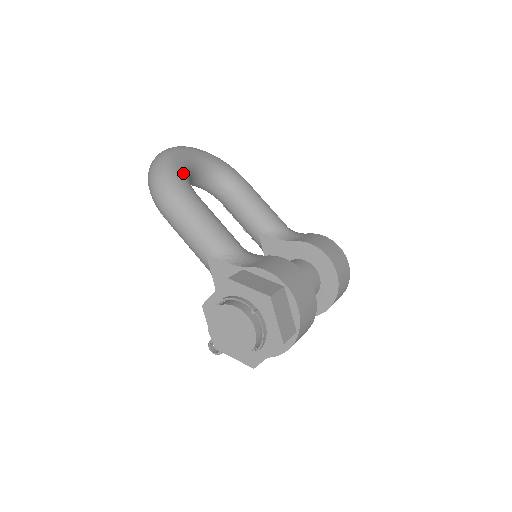
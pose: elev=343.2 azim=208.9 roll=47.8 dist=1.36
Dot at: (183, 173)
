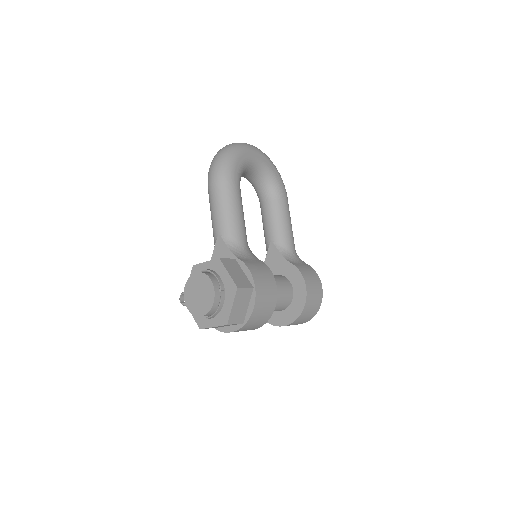
Dot at: (240, 167)
